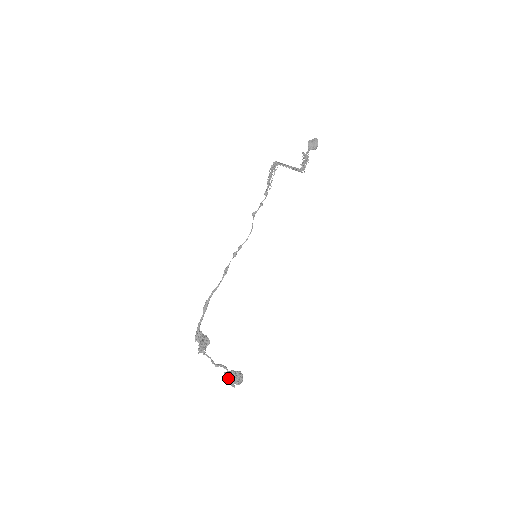
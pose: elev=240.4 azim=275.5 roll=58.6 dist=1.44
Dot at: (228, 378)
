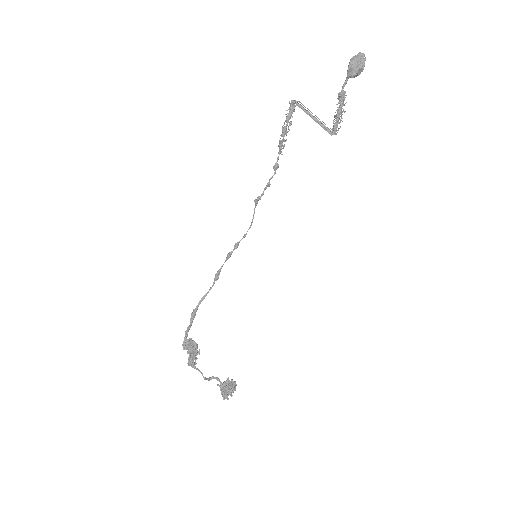
Dot at: (221, 391)
